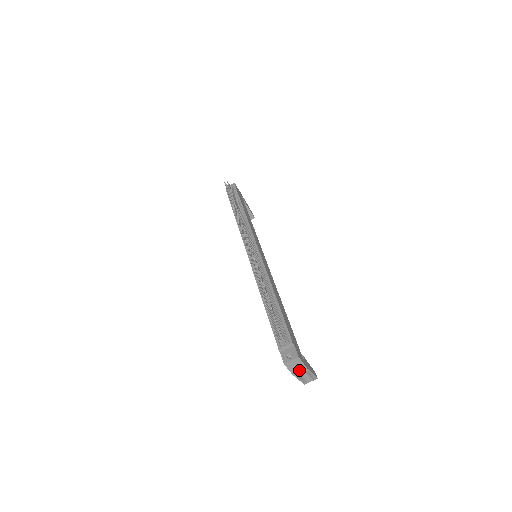
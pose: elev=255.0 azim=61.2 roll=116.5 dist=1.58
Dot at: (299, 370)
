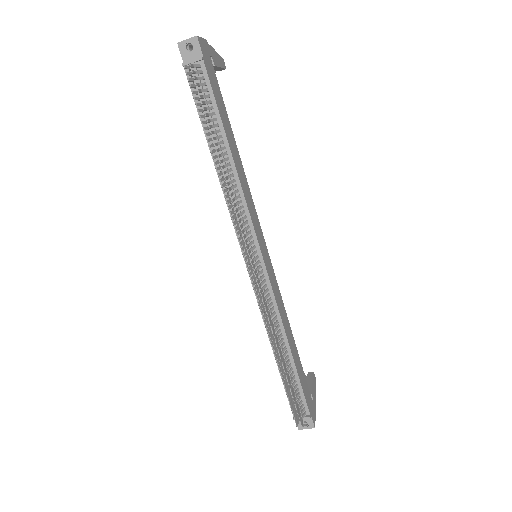
Dot at: occluded
